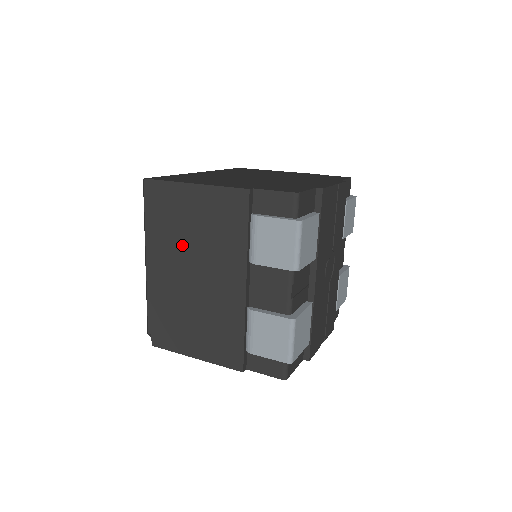
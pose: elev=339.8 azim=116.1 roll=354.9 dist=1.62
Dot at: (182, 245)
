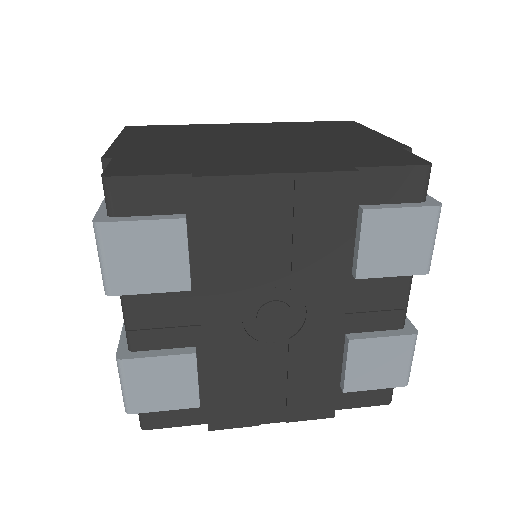
Dot at: occluded
